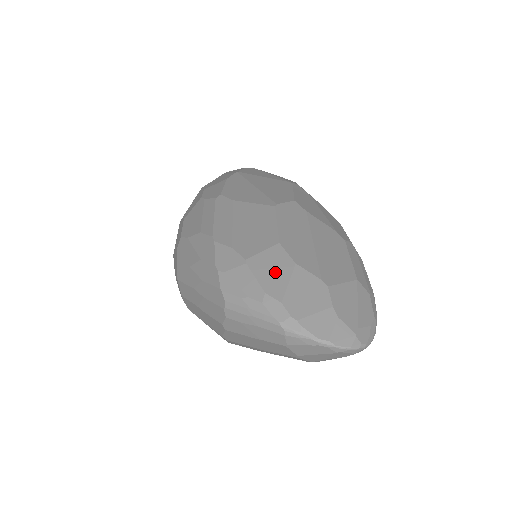
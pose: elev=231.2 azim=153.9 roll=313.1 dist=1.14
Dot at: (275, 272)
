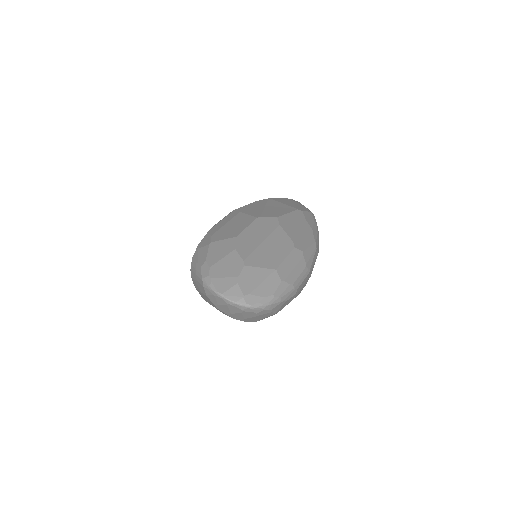
Dot at: (220, 251)
